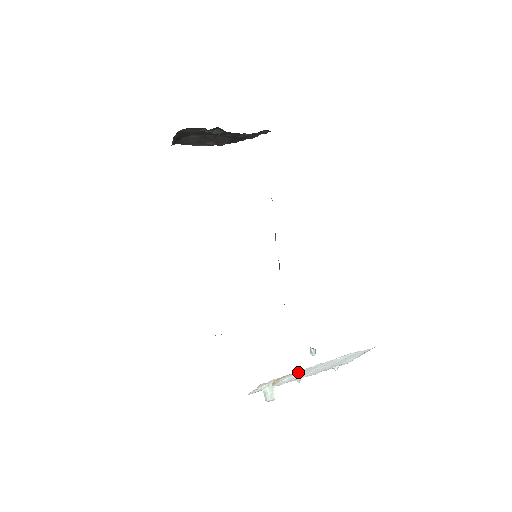
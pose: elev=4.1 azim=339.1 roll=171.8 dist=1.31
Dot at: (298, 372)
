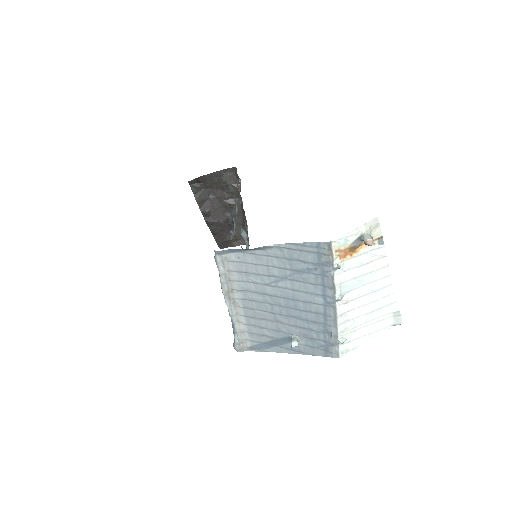
Dot at: (382, 253)
